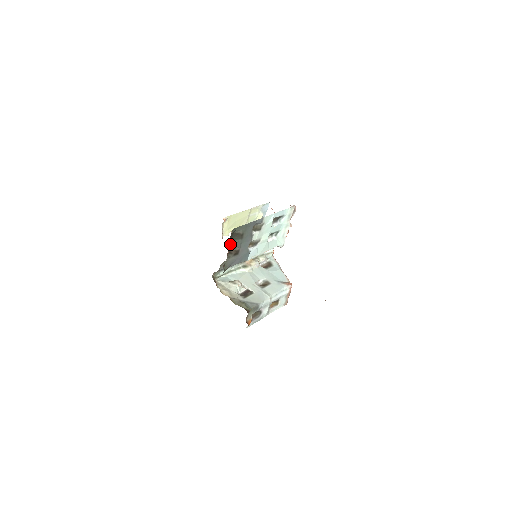
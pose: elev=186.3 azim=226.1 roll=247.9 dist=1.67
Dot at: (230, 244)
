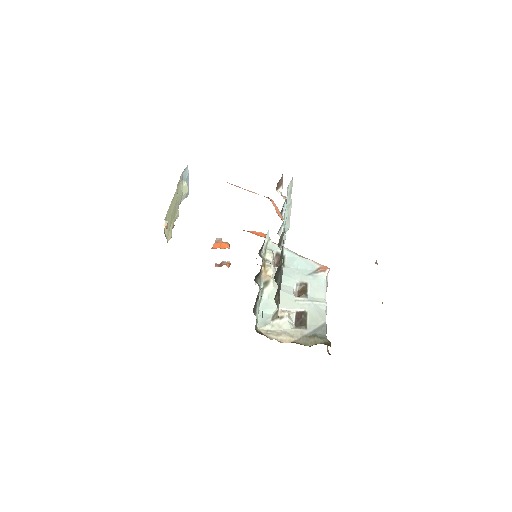
Dot at: occluded
